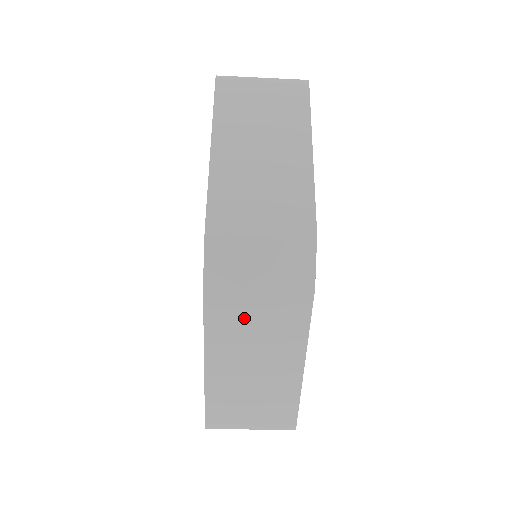
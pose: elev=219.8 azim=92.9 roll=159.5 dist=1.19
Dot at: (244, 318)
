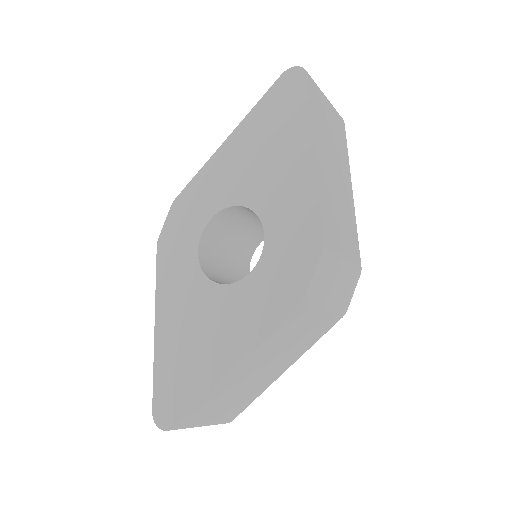
Dot at: (296, 330)
